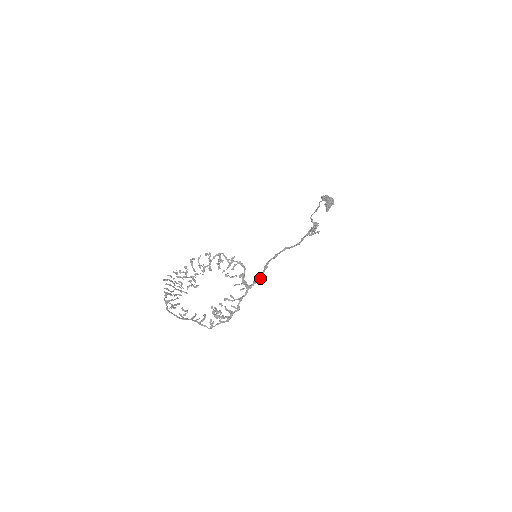
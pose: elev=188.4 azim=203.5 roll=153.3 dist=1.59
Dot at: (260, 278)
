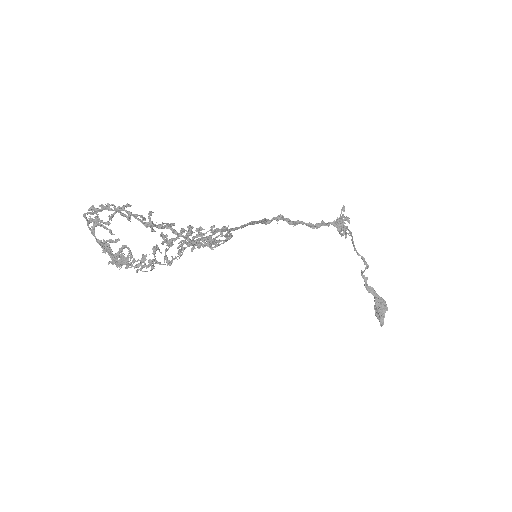
Dot at: (252, 221)
